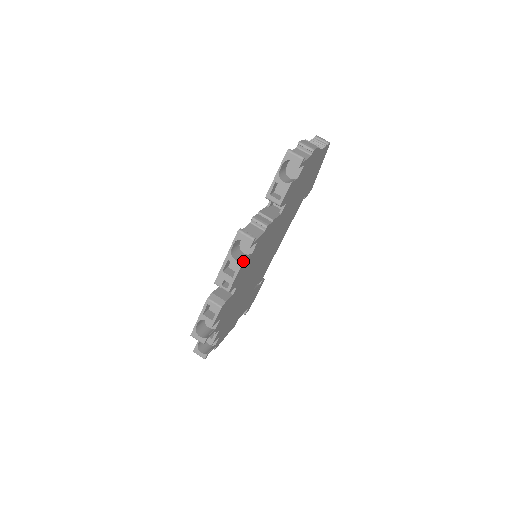
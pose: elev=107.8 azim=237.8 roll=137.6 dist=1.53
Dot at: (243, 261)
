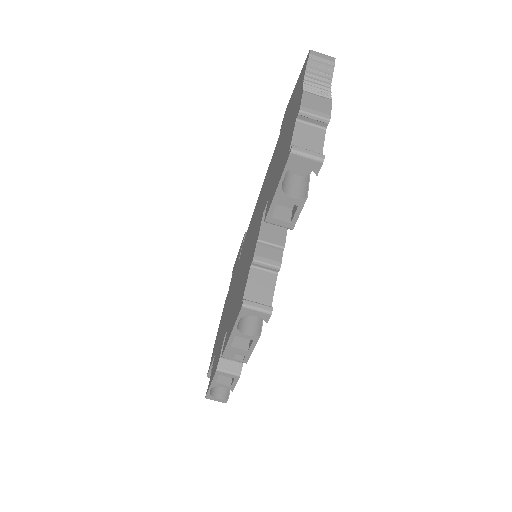
Dot at: occluded
